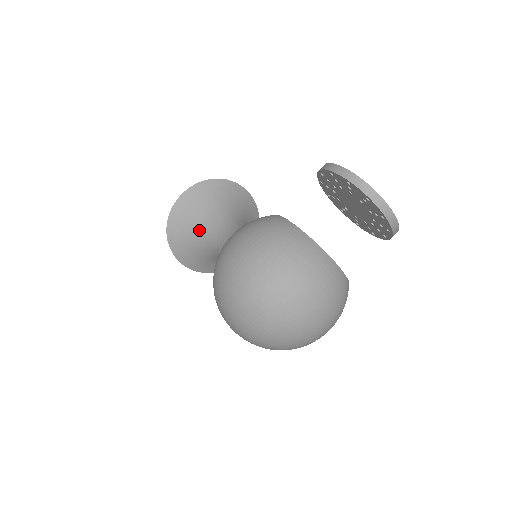
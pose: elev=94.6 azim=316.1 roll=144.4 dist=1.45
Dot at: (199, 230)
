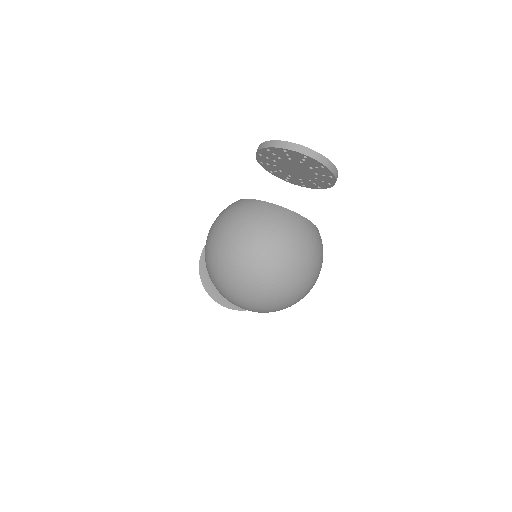
Dot at: occluded
